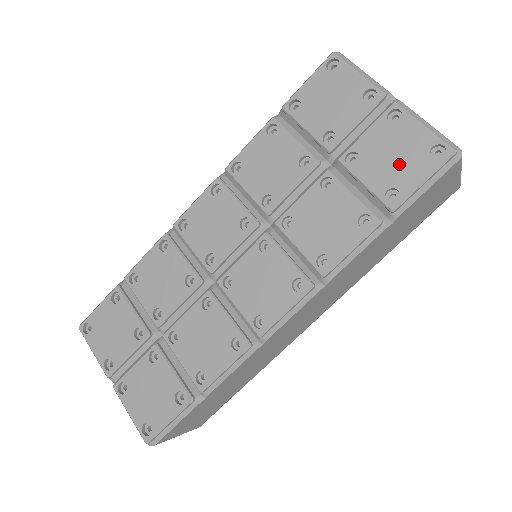
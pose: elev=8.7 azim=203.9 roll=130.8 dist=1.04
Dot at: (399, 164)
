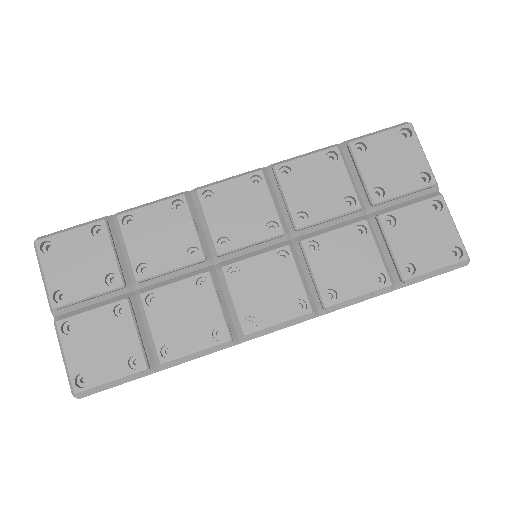
Dot at: (425, 246)
